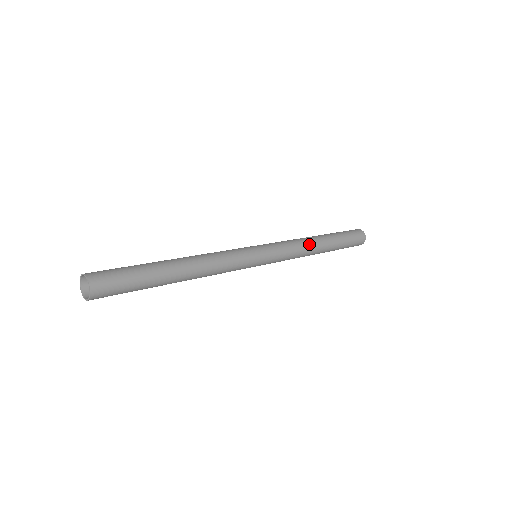
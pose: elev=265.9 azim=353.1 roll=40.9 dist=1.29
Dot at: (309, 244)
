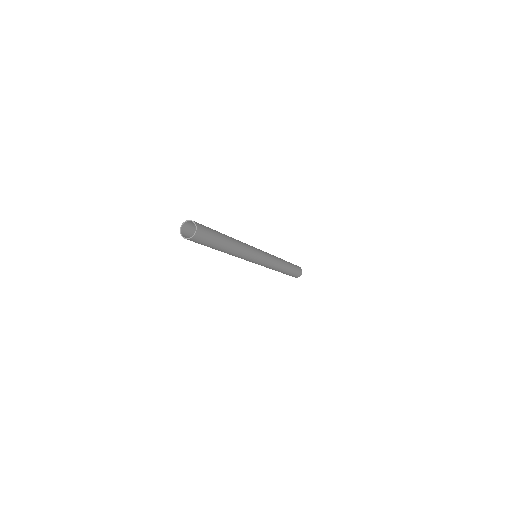
Dot at: (281, 265)
